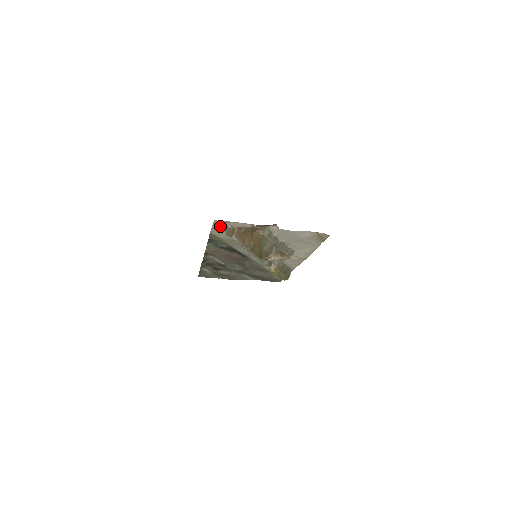
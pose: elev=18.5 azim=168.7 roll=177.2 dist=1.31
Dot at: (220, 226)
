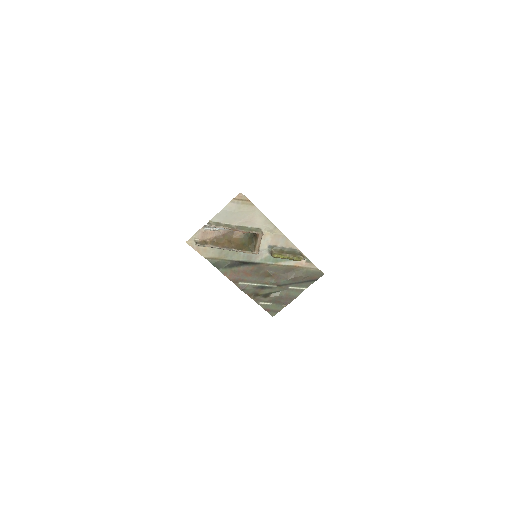
Dot at: (195, 245)
